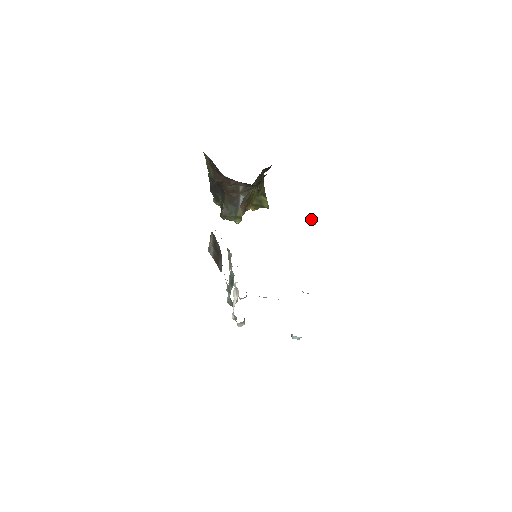
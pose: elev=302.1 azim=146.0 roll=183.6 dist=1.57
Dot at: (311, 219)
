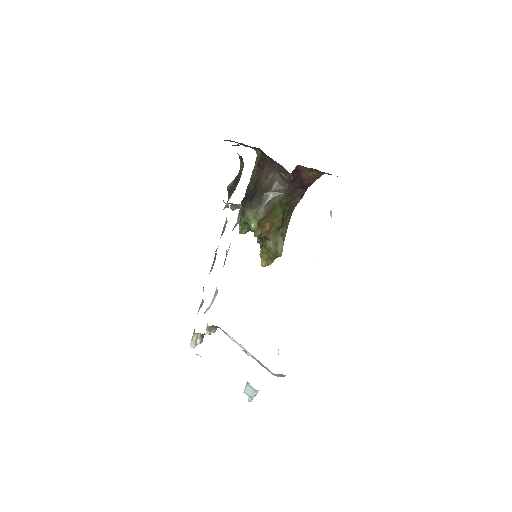
Dot at: occluded
